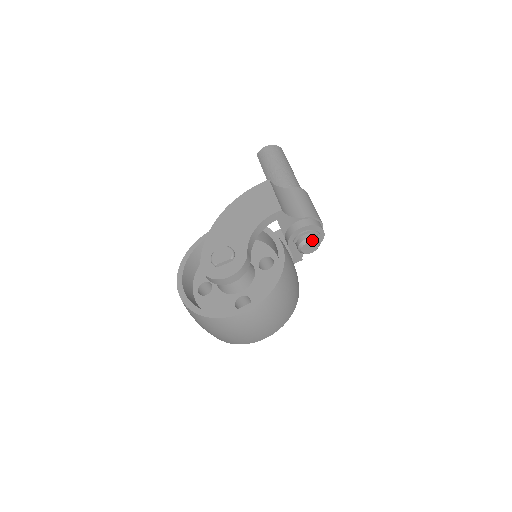
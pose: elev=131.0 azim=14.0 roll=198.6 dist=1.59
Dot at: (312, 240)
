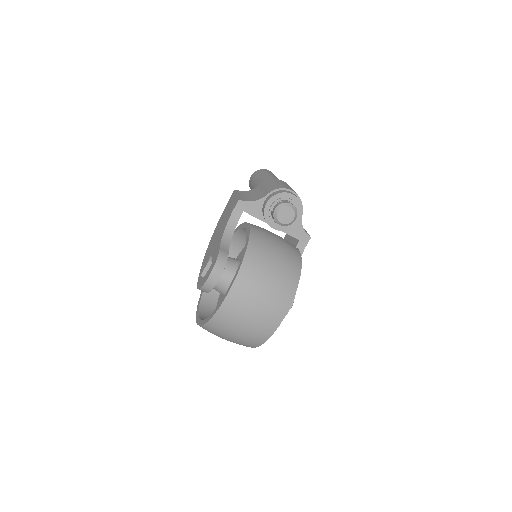
Dot at: (280, 207)
